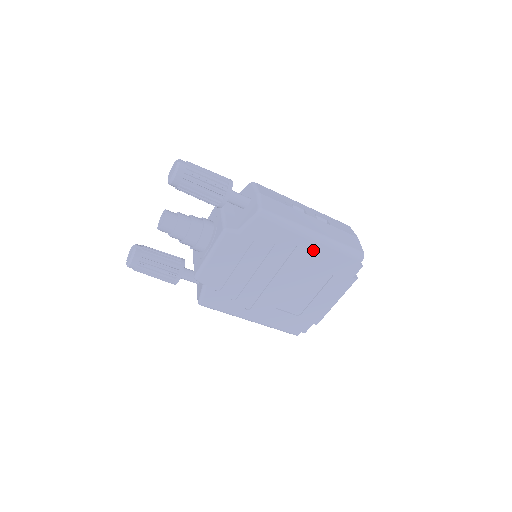
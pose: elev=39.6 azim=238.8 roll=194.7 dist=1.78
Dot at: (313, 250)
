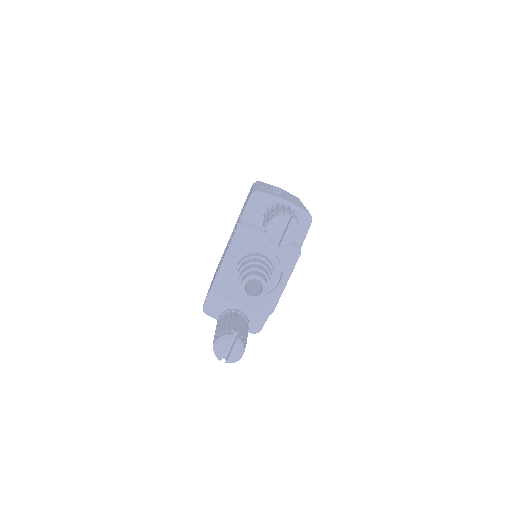
Dot at: occluded
